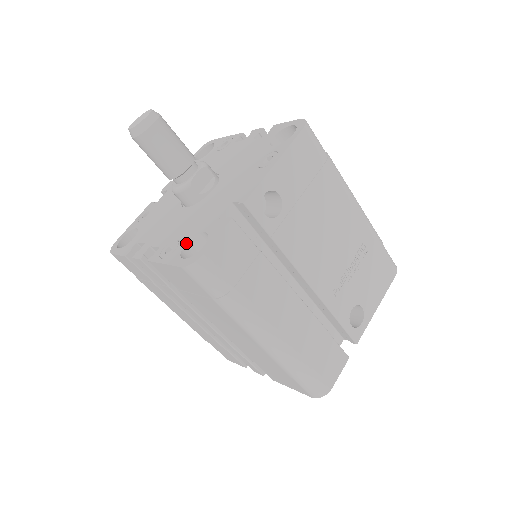
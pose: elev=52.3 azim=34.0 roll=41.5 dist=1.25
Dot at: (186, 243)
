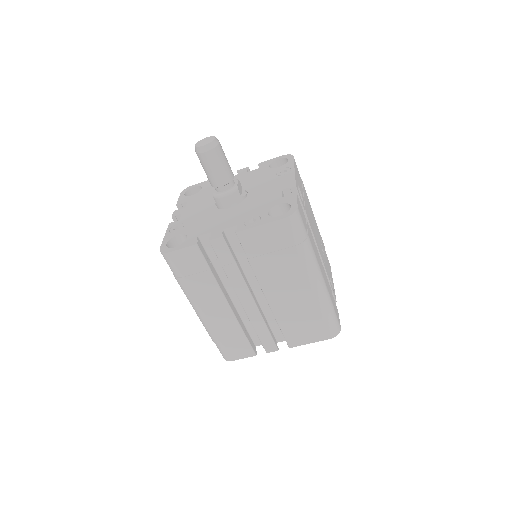
Dot at: (268, 213)
